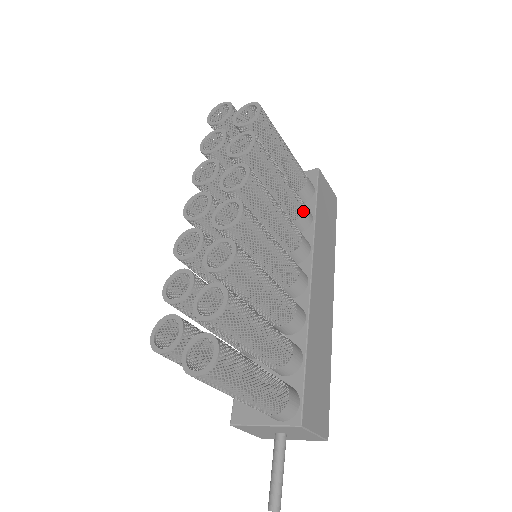
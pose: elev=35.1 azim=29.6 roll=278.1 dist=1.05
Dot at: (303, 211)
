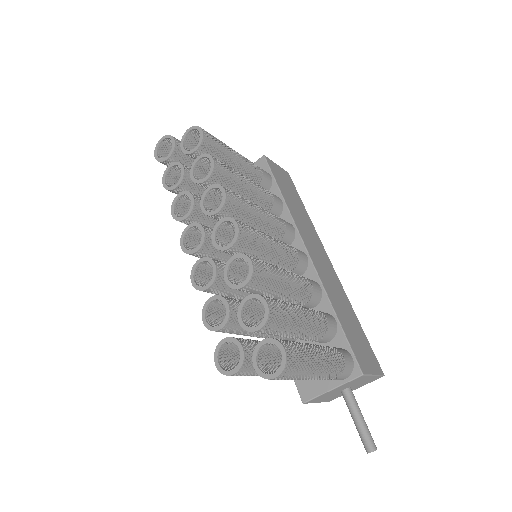
Dot at: (273, 199)
